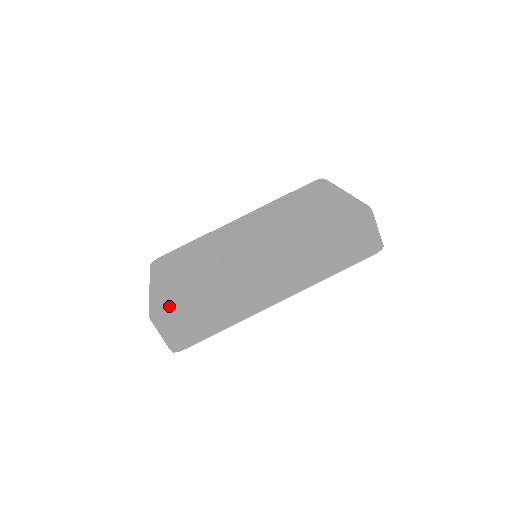
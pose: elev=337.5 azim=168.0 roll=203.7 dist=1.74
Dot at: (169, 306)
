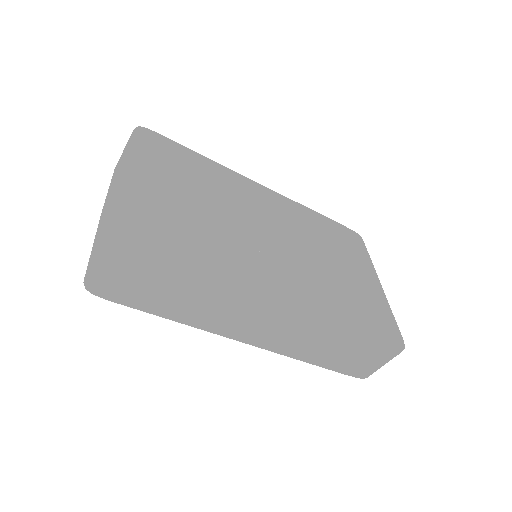
Dot at: (148, 247)
